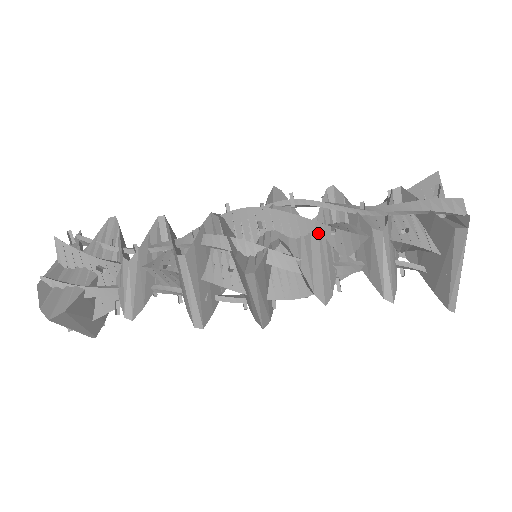
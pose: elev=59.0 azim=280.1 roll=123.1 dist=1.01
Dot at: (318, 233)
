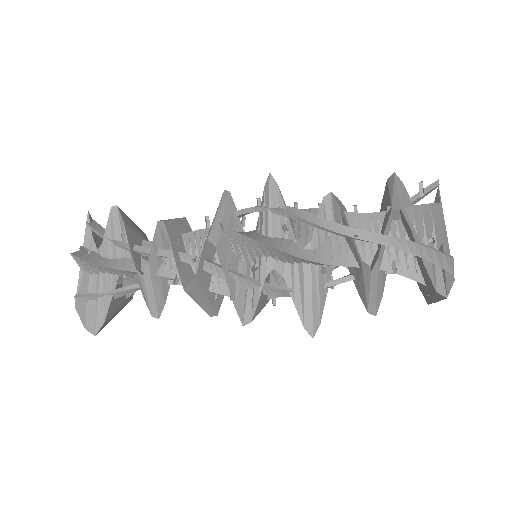
Dot at: (311, 263)
